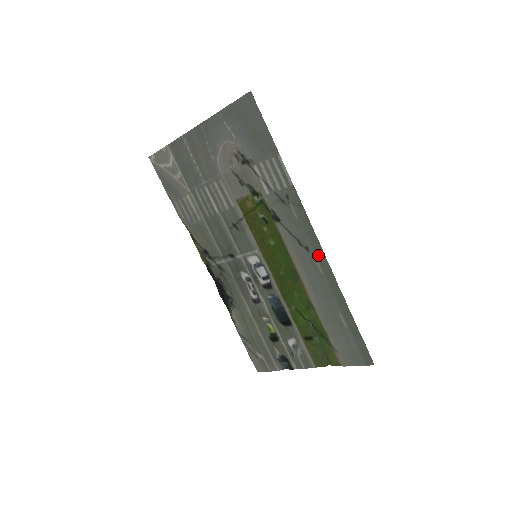
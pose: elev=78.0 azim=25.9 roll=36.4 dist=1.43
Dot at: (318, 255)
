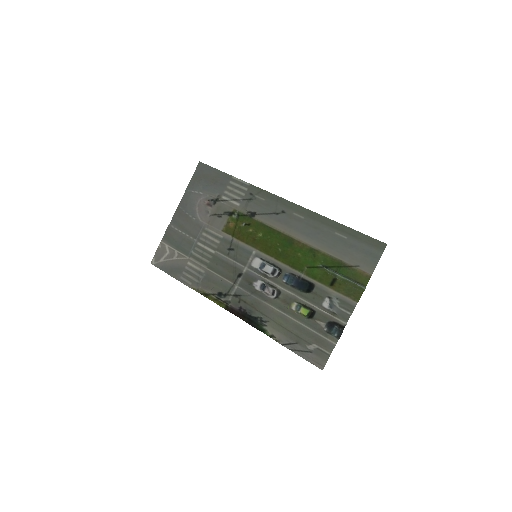
Dot at: (292, 208)
